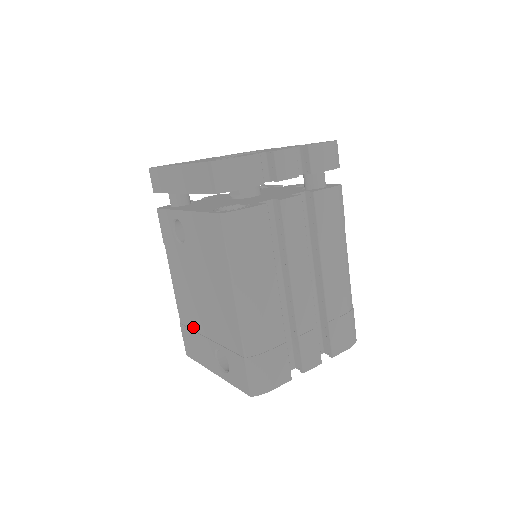
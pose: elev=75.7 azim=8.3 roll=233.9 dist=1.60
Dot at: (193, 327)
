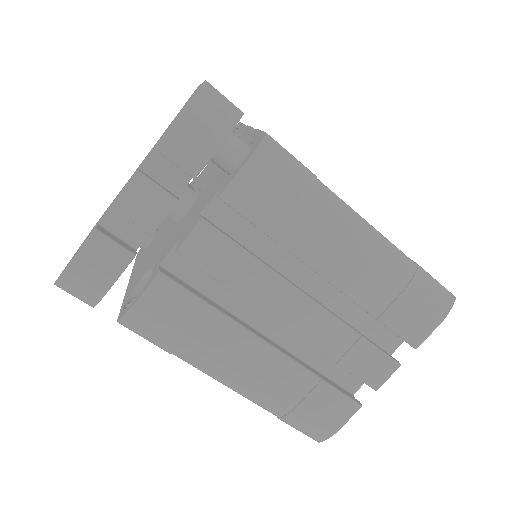
Dot at: occluded
